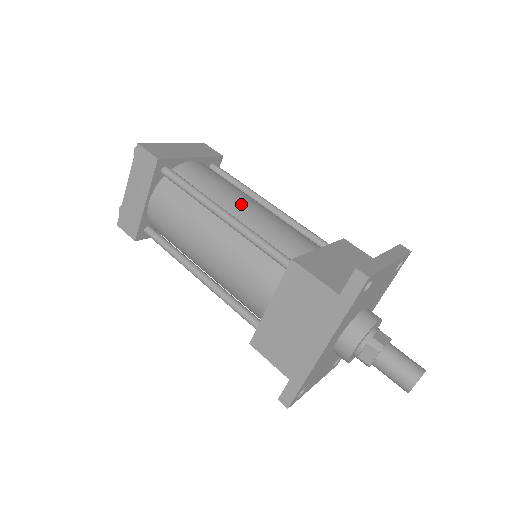
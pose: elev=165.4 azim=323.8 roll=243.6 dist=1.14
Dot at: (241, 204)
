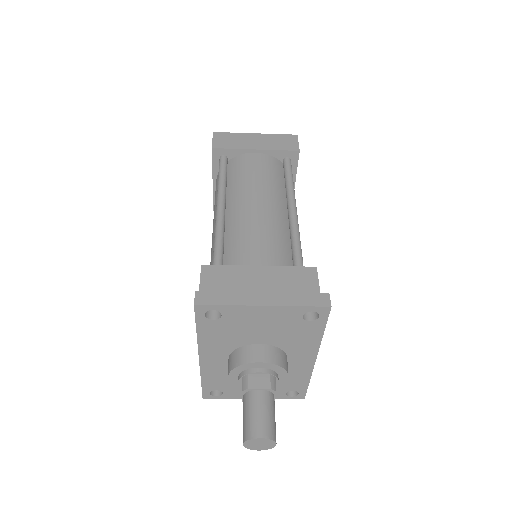
Dot at: (245, 202)
